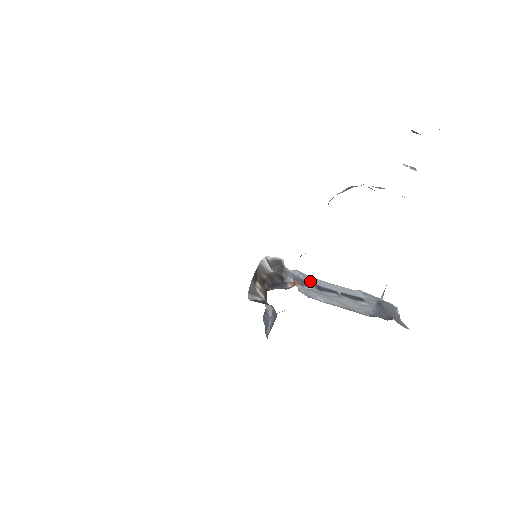
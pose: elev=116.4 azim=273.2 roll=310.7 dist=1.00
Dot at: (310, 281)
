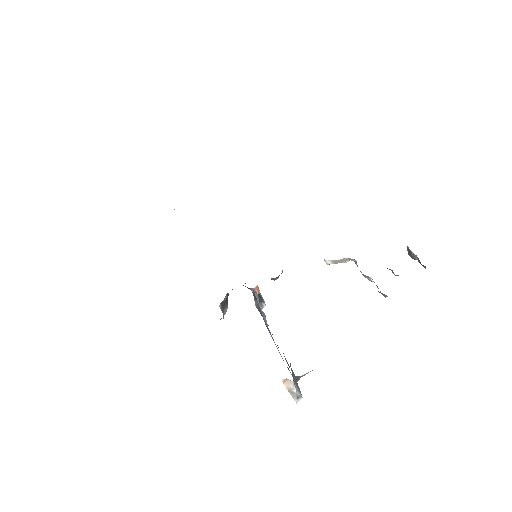
Dot at: (266, 323)
